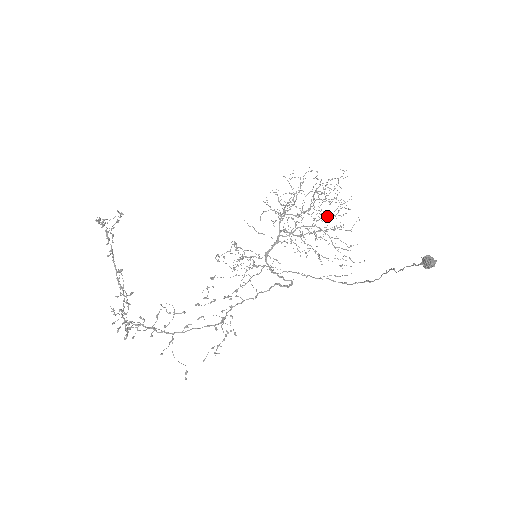
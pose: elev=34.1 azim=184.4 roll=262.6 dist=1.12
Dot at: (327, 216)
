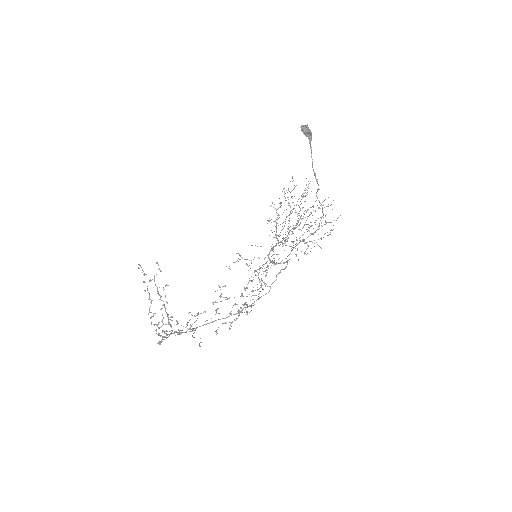
Dot at: occluded
